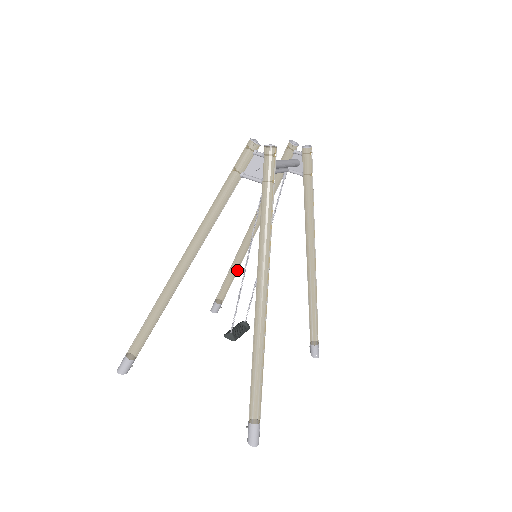
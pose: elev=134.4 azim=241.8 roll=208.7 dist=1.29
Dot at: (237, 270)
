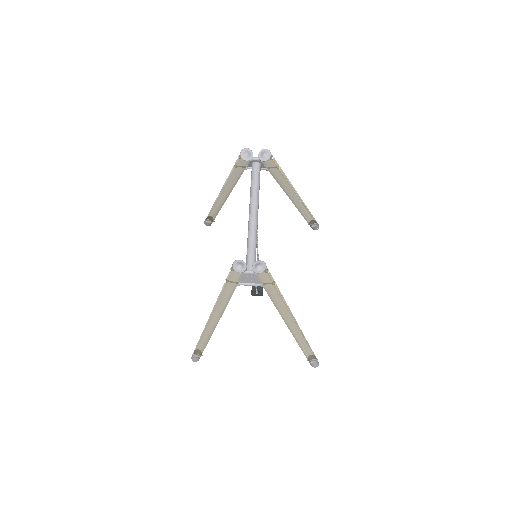
Dot at: occluded
